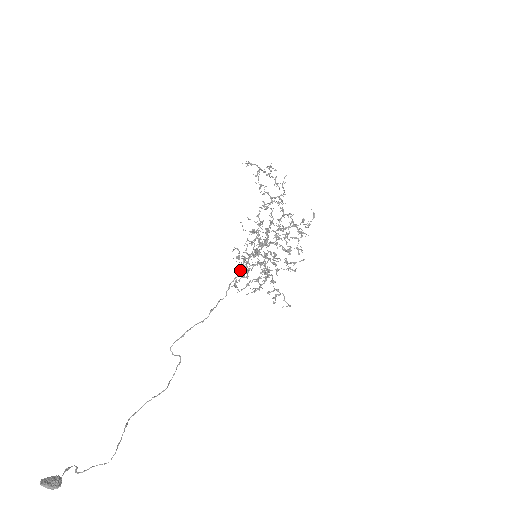
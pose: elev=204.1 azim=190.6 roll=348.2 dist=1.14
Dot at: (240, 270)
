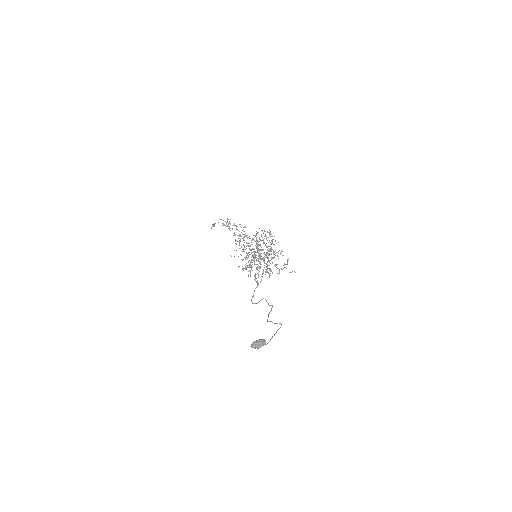
Dot at: (255, 258)
